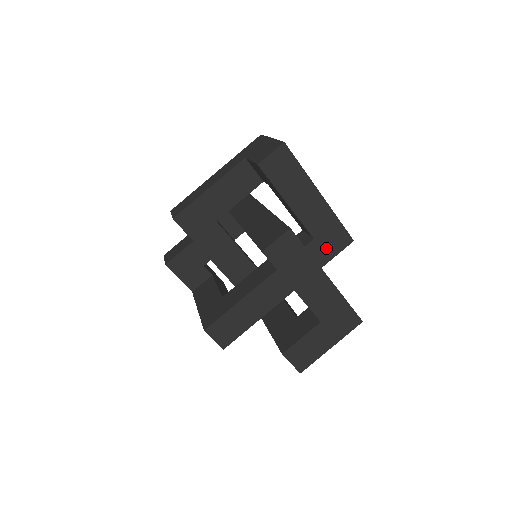
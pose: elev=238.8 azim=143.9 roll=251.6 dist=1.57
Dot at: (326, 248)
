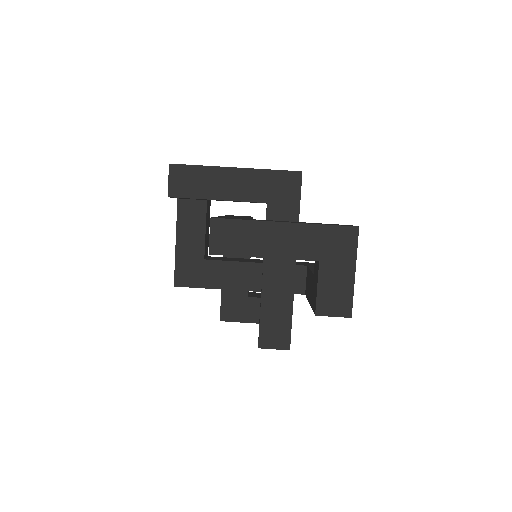
Dot at: (285, 199)
